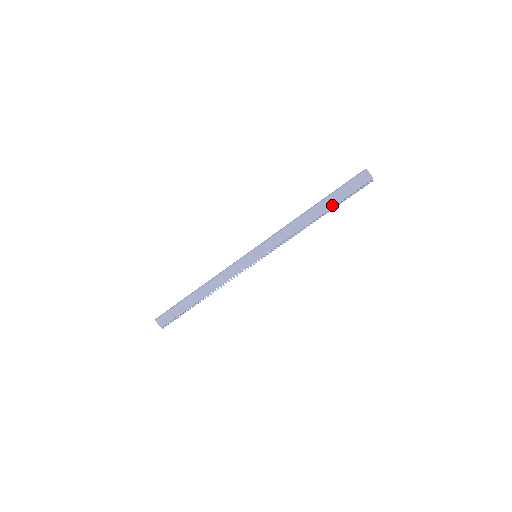
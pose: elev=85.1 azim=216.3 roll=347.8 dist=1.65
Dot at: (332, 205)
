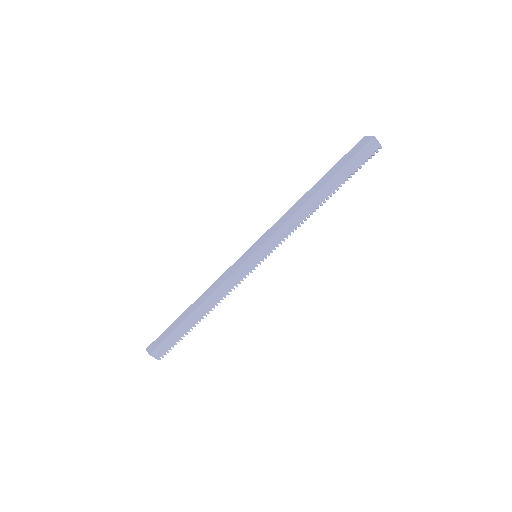
Dot at: (339, 184)
